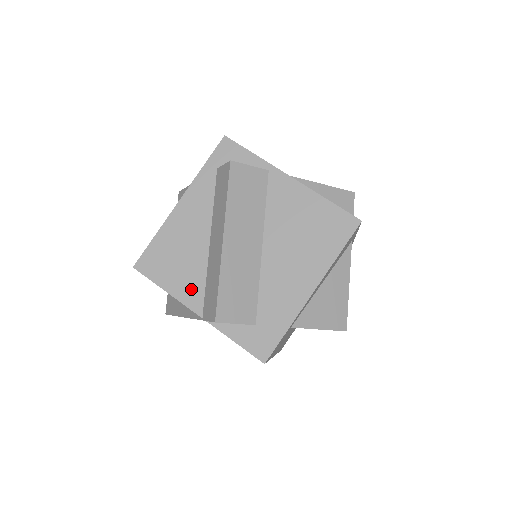
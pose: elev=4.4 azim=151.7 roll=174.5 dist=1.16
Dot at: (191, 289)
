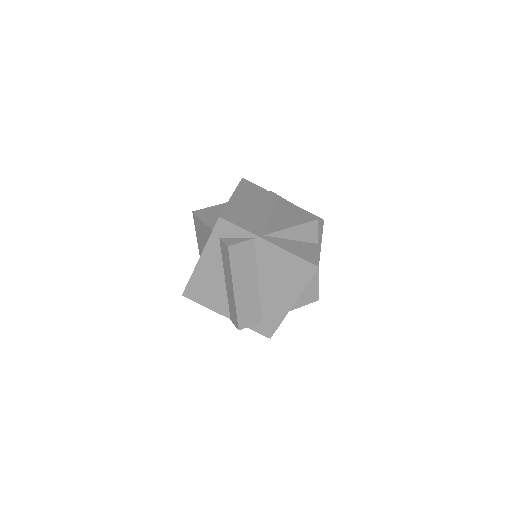
Dot at: (220, 306)
